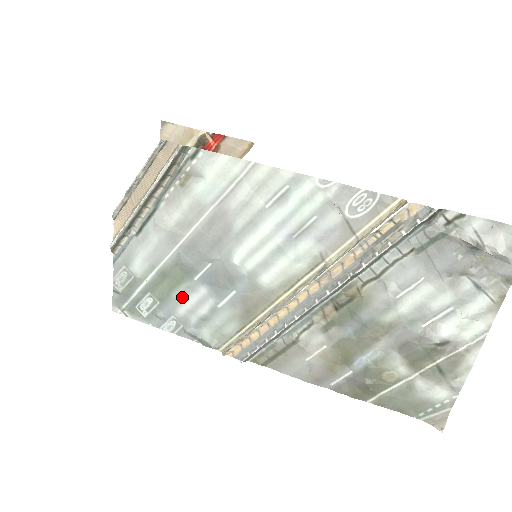
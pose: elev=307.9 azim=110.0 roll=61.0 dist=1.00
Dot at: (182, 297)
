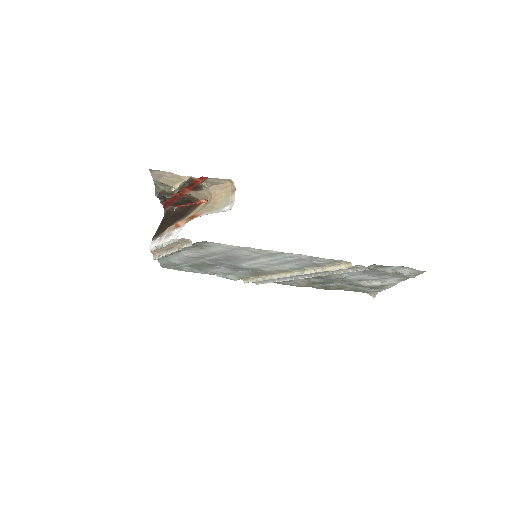
Dot at: (211, 269)
